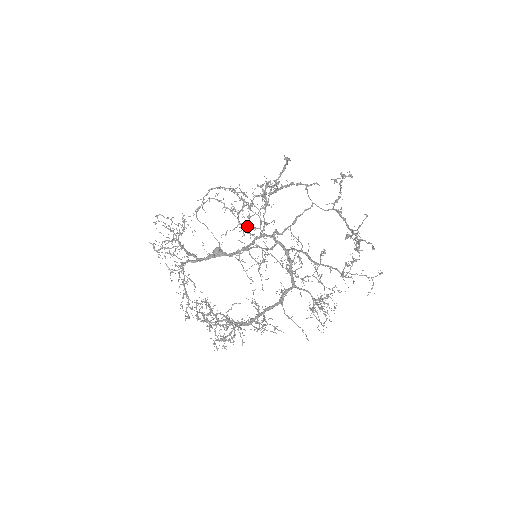
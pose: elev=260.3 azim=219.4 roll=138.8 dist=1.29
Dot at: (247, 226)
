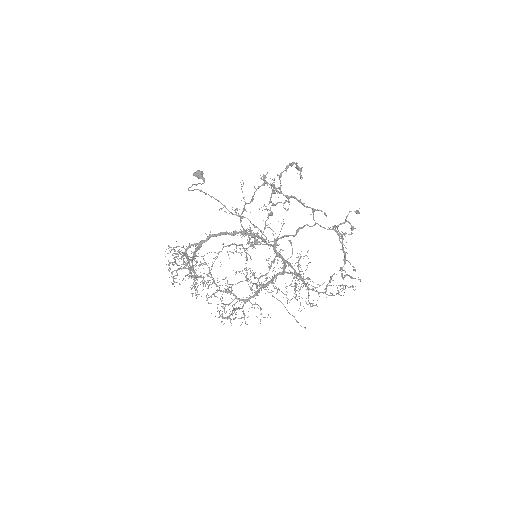
Dot at: (253, 246)
